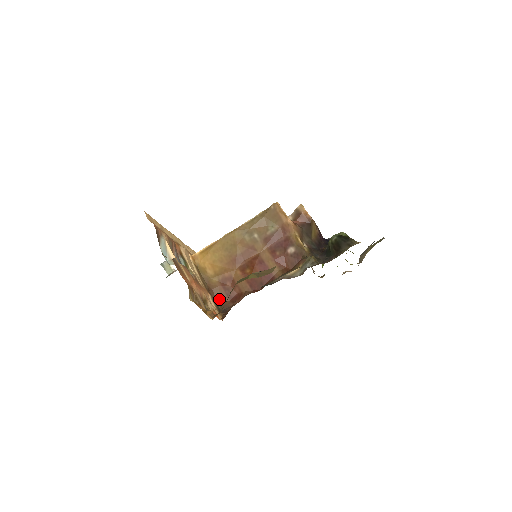
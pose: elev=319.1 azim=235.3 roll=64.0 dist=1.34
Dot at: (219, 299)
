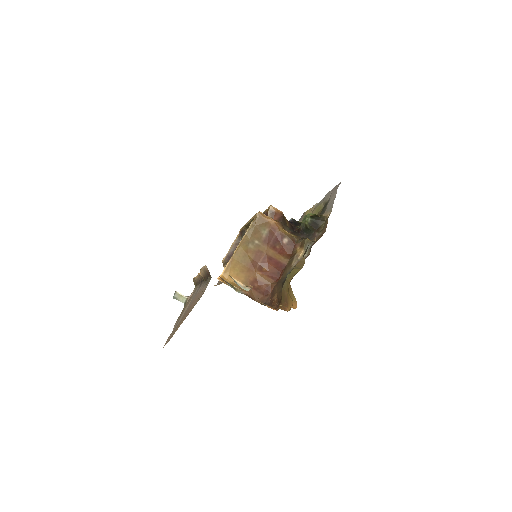
Dot at: (256, 298)
